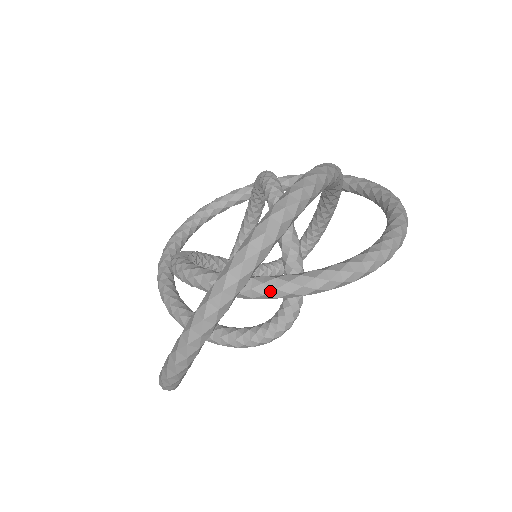
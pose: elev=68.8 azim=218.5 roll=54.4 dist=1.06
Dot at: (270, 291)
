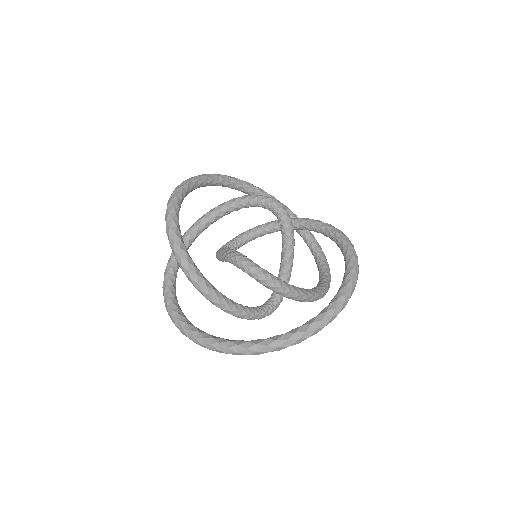
Dot at: (313, 299)
